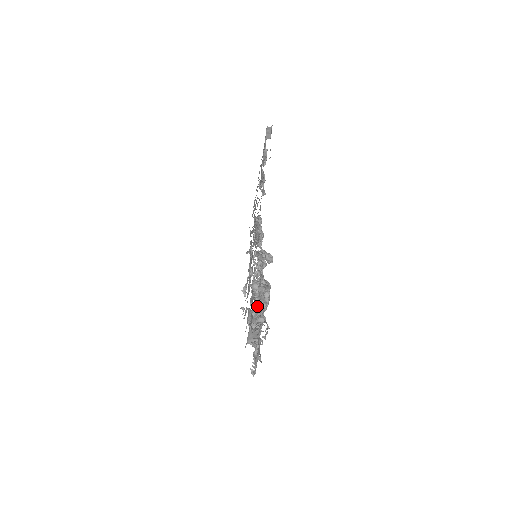
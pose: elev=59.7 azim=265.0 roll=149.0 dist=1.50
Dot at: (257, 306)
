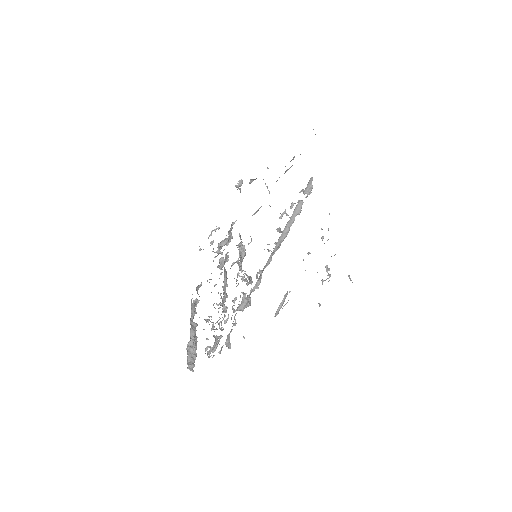
Dot at: occluded
